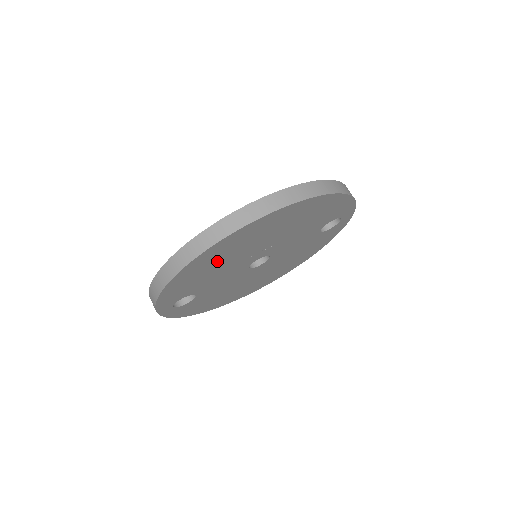
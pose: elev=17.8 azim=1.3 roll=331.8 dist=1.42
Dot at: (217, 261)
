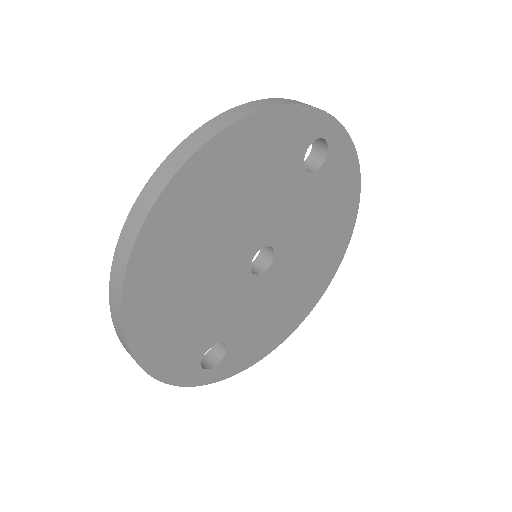
Dot at: (174, 302)
